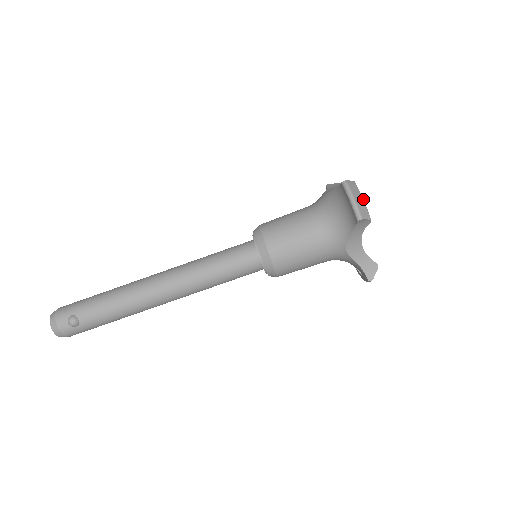
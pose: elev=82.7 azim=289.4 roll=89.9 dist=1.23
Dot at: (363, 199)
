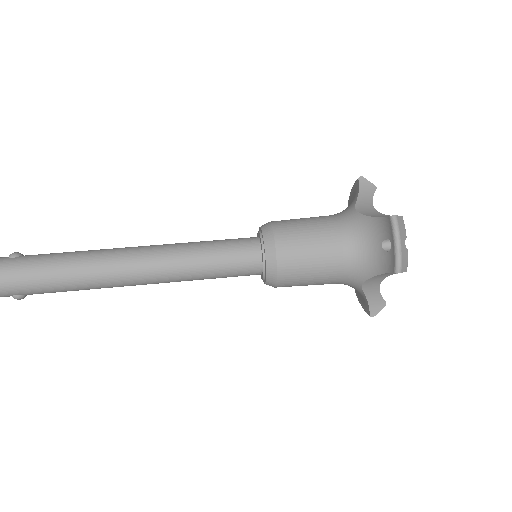
Dot at: occluded
